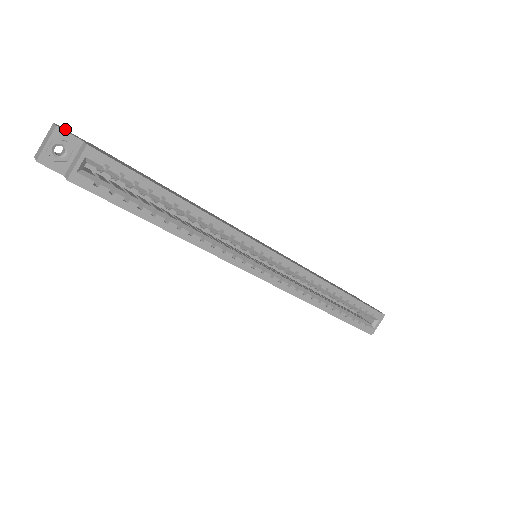
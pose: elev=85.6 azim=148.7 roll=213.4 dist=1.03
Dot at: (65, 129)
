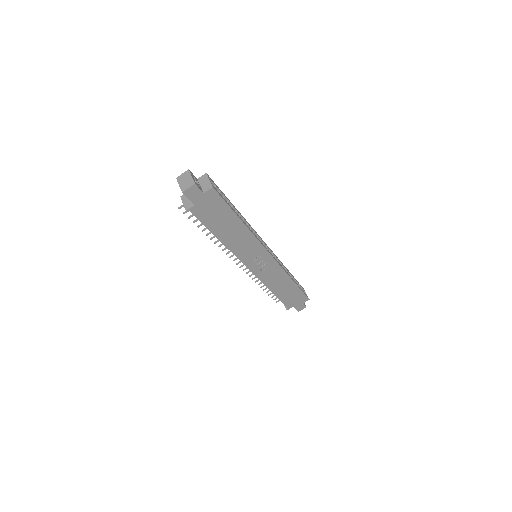
Dot at: occluded
